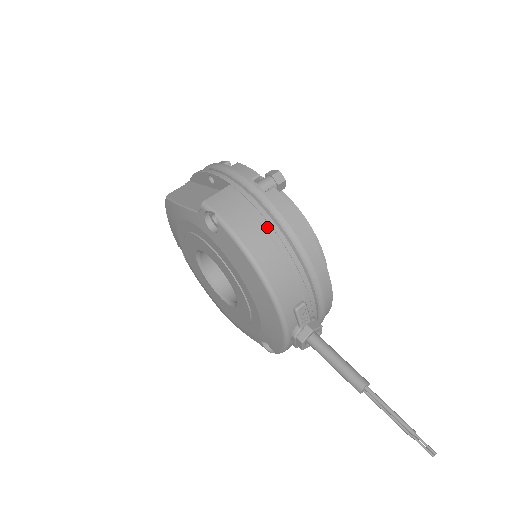
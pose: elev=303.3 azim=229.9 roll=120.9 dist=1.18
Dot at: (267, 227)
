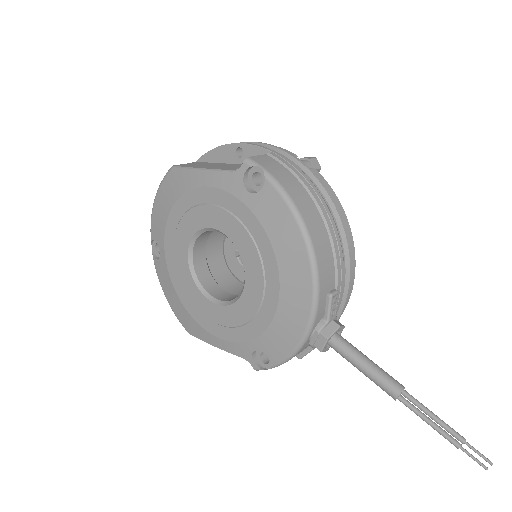
Dot at: (315, 197)
